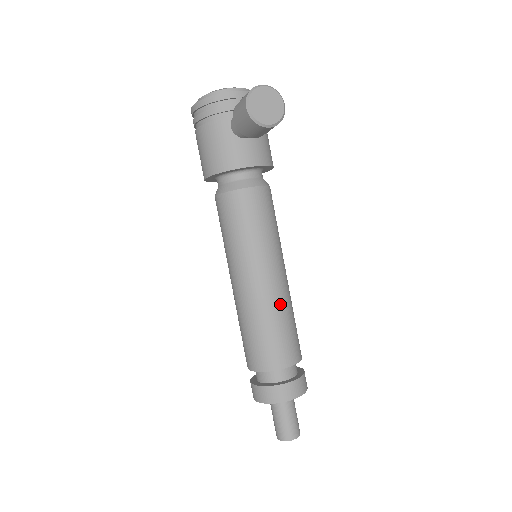
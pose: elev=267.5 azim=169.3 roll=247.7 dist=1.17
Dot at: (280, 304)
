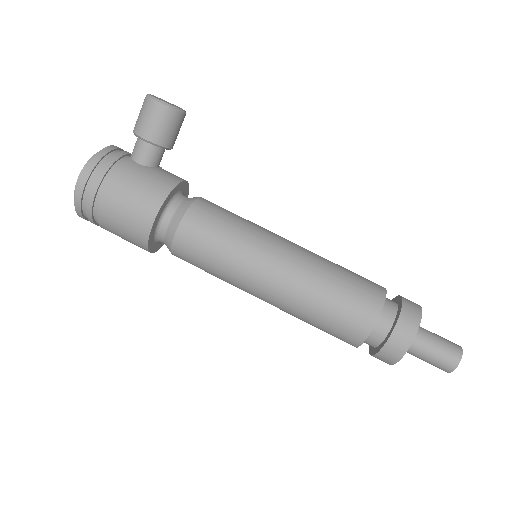
Dot at: (320, 256)
